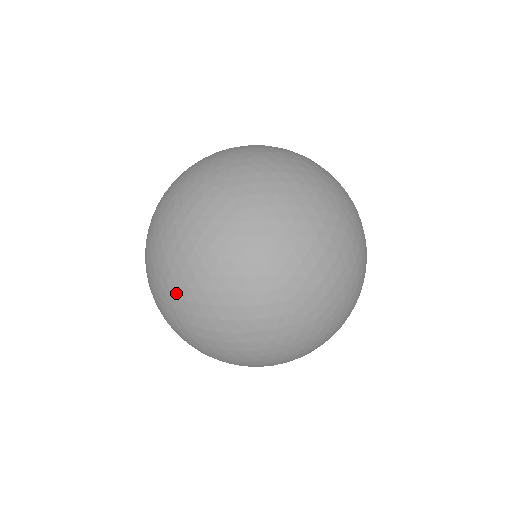
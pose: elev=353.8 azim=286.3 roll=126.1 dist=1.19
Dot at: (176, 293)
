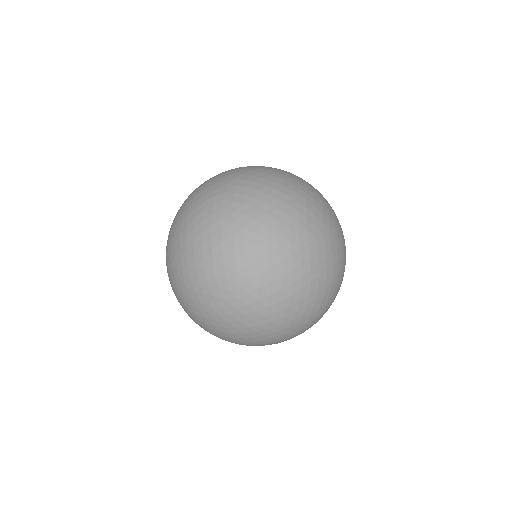
Dot at: (169, 245)
